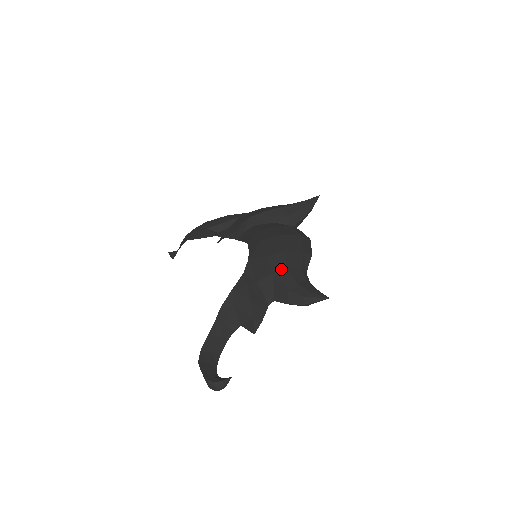
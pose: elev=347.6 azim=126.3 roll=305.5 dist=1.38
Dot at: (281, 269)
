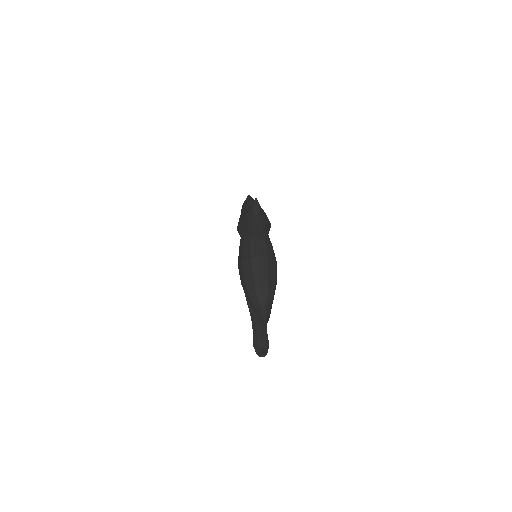
Dot at: (247, 295)
